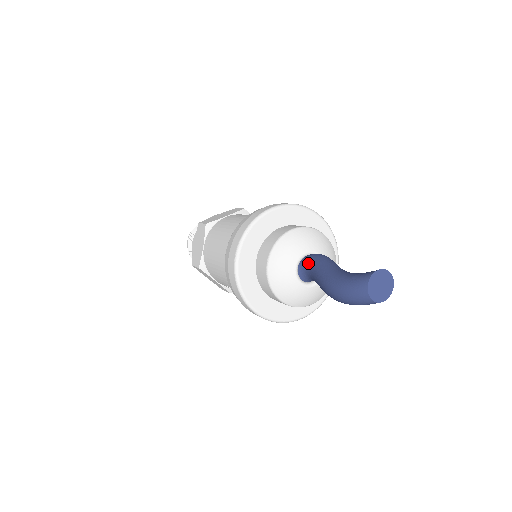
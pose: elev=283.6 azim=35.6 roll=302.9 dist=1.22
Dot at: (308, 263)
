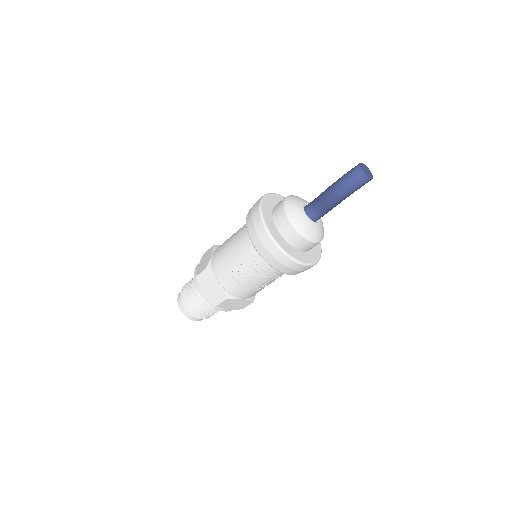
Dot at: (312, 201)
